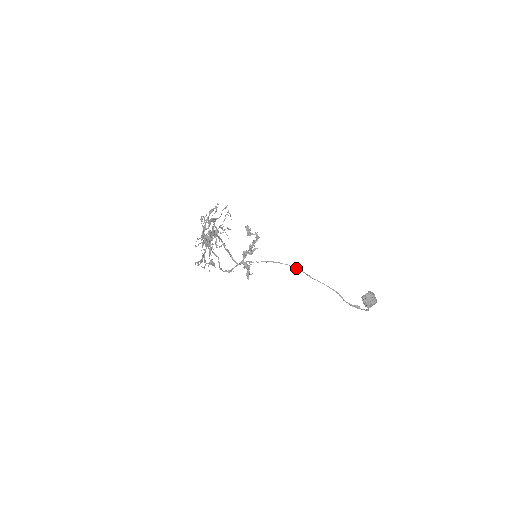
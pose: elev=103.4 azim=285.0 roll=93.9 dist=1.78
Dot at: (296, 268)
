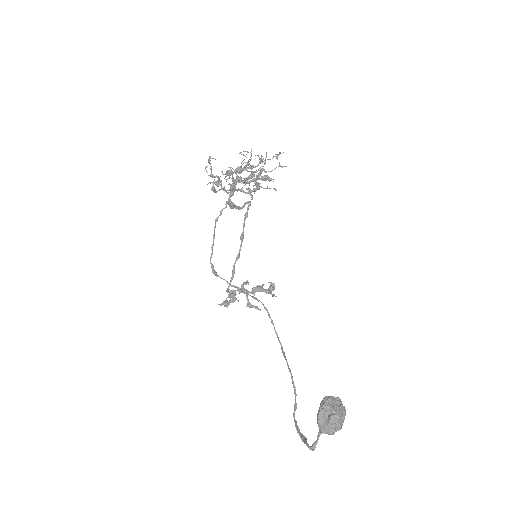
Dot at: occluded
